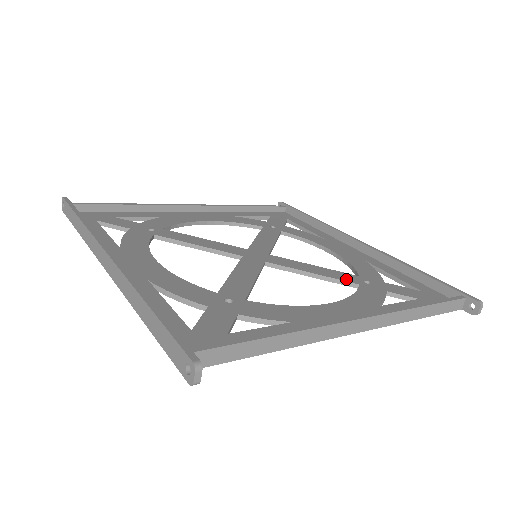
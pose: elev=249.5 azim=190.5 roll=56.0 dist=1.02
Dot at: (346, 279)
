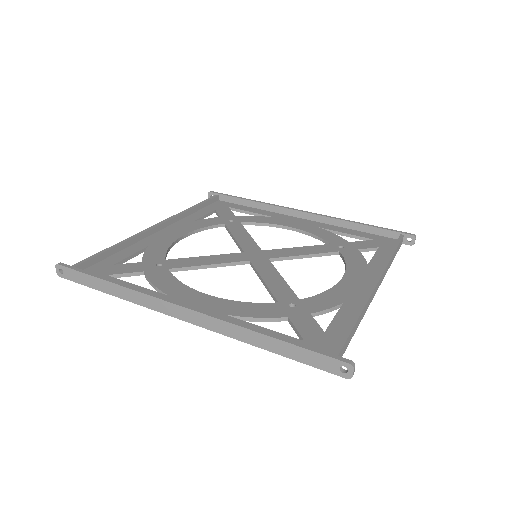
Dot at: (328, 250)
